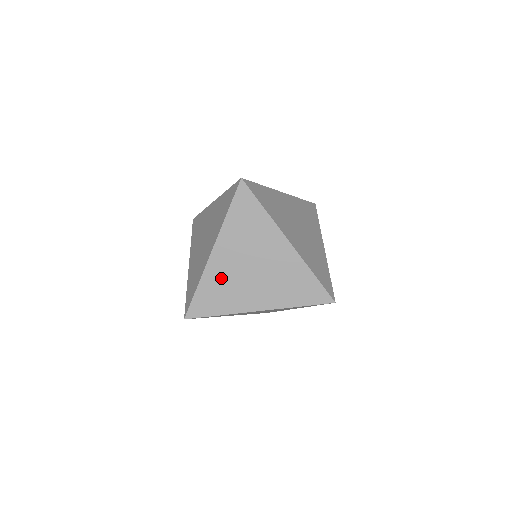
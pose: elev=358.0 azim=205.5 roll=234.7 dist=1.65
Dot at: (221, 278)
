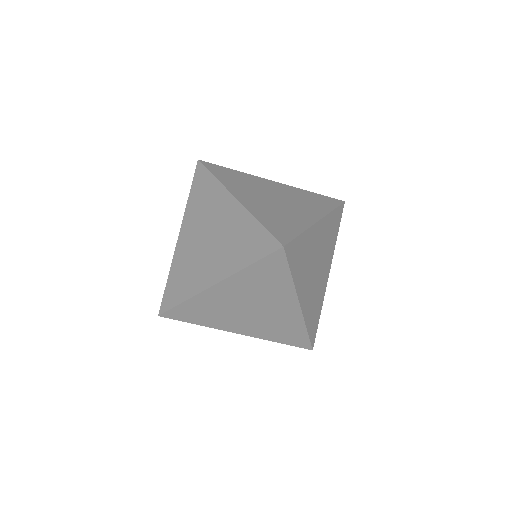
Dot at: (184, 260)
